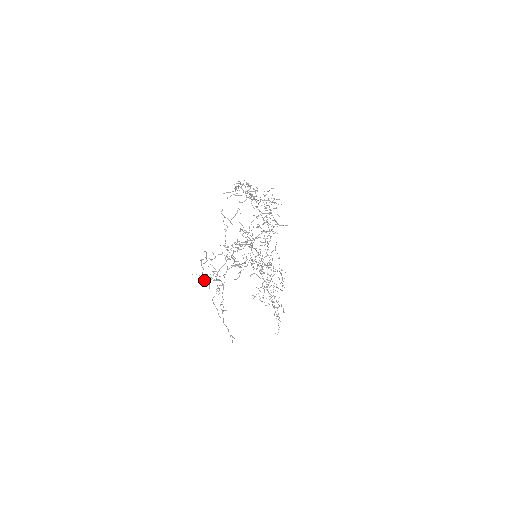
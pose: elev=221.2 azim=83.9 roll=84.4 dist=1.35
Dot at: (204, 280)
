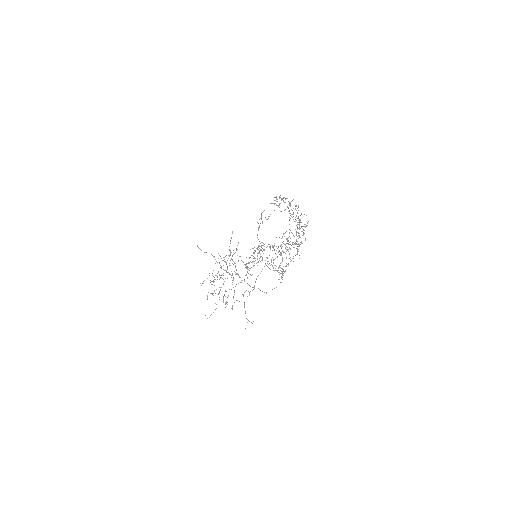
Dot at: occluded
